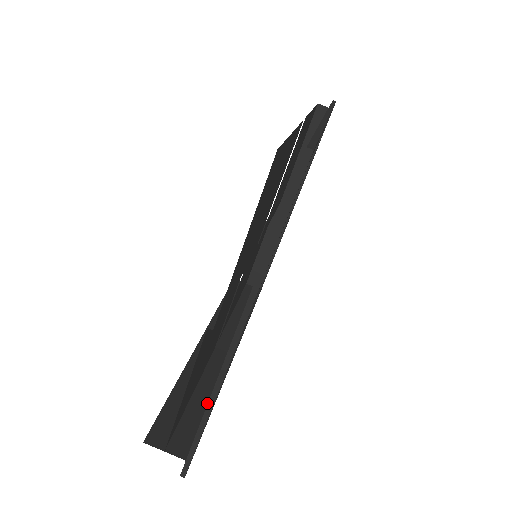
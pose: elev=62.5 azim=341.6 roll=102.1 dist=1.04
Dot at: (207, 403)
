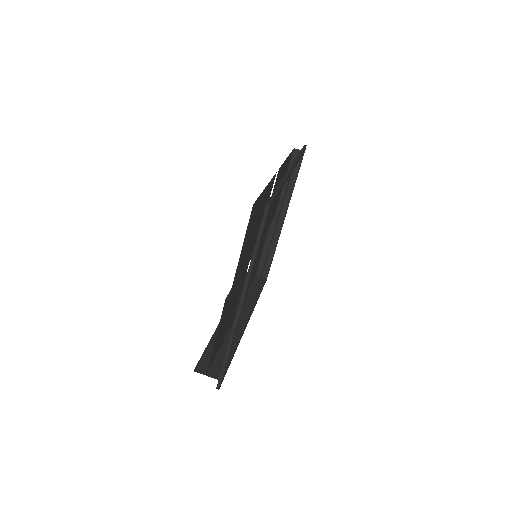
Dot at: occluded
